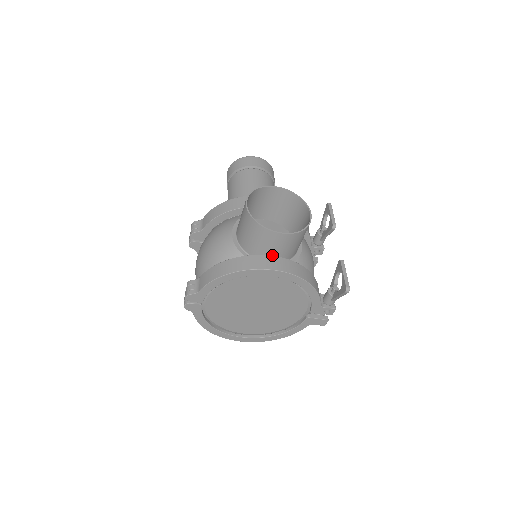
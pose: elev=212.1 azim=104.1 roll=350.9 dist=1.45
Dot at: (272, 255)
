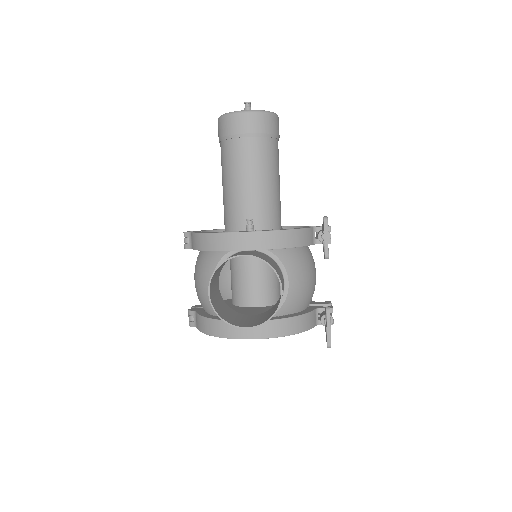
Dot at: (250, 320)
